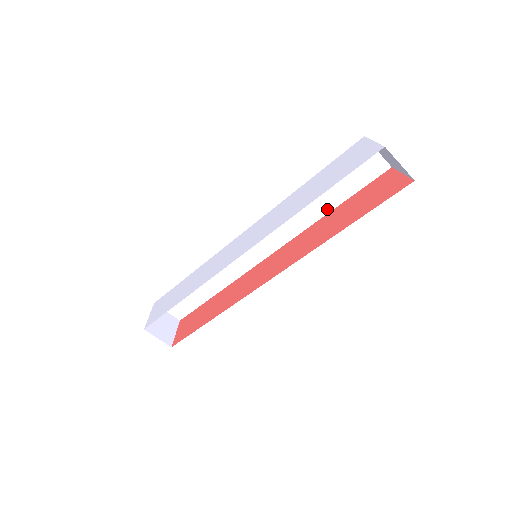
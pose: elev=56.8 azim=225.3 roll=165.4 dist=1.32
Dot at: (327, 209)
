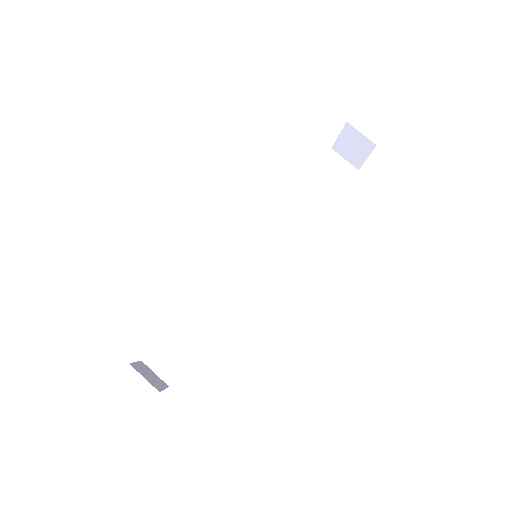
Dot at: (315, 214)
